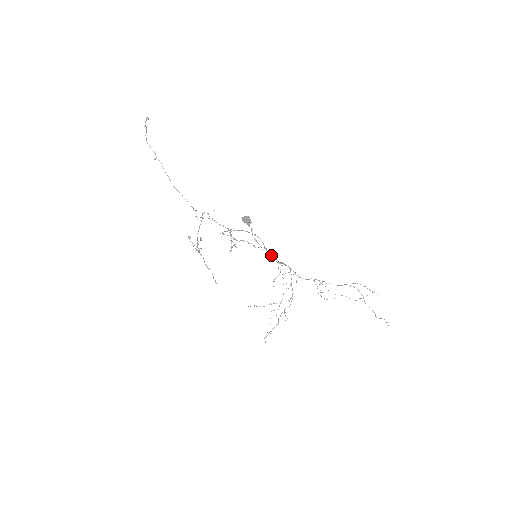
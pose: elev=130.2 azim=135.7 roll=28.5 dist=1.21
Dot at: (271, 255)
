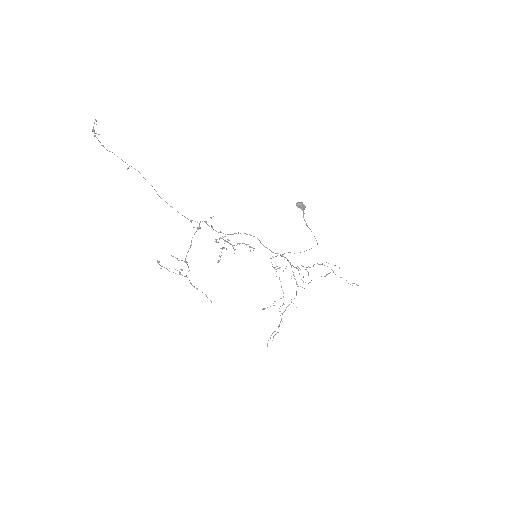
Dot at: occluded
